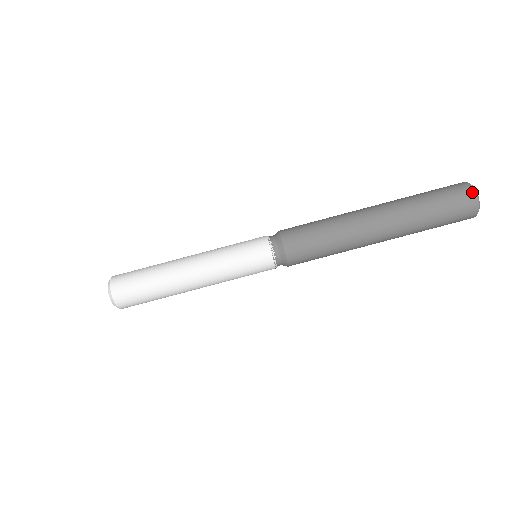
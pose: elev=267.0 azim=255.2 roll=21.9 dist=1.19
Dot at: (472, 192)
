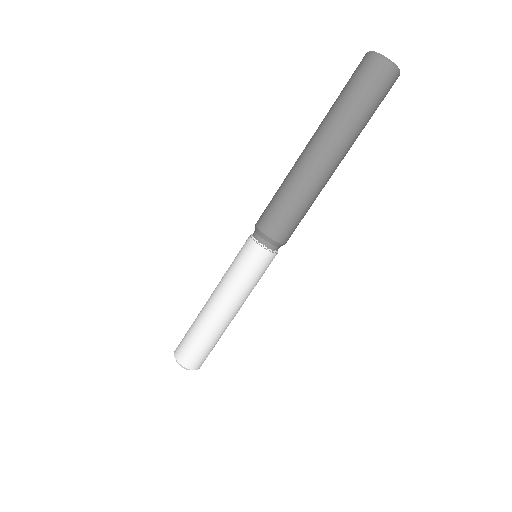
Dot at: (385, 64)
